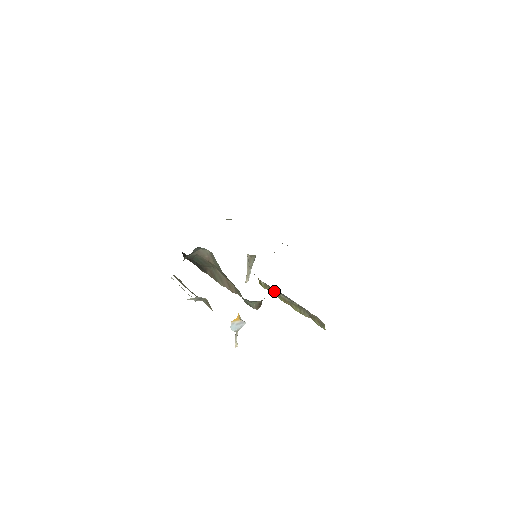
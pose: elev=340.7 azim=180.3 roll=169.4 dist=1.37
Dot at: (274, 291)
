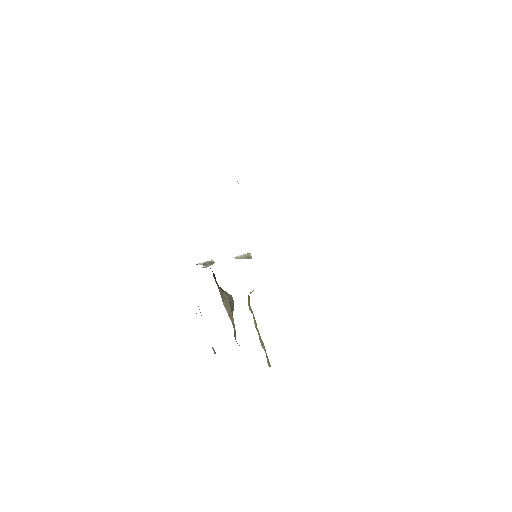
Dot at: occluded
